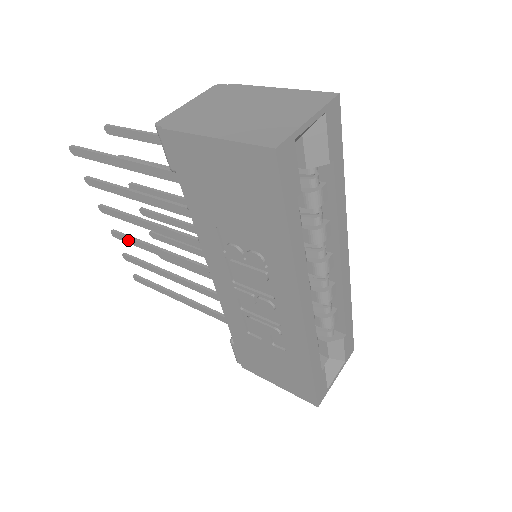
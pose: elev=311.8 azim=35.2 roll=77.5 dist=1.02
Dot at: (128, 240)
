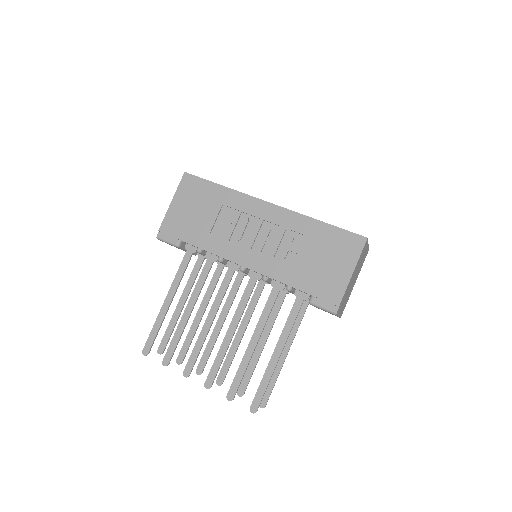
Dot at: (215, 368)
